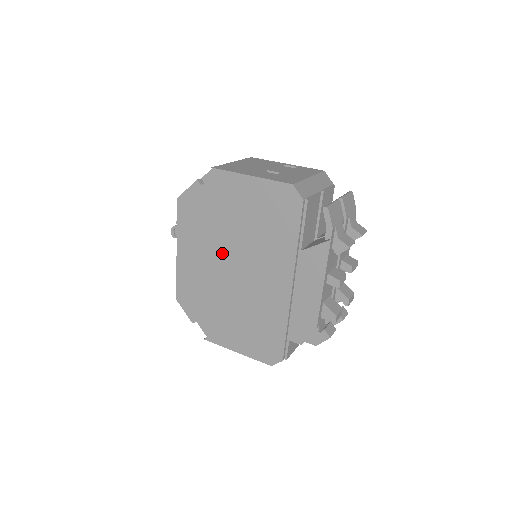
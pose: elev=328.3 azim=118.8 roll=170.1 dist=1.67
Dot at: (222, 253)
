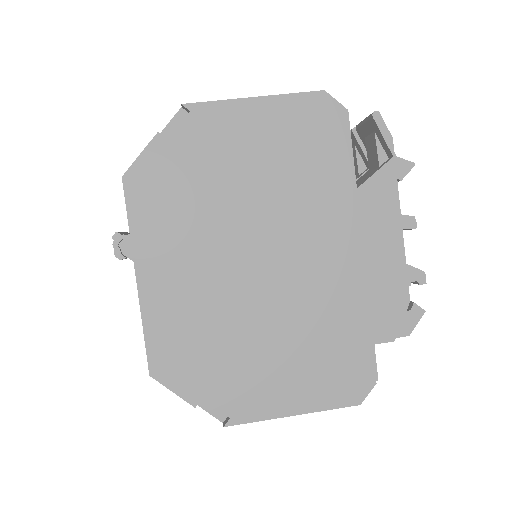
Dot at: (230, 243)
